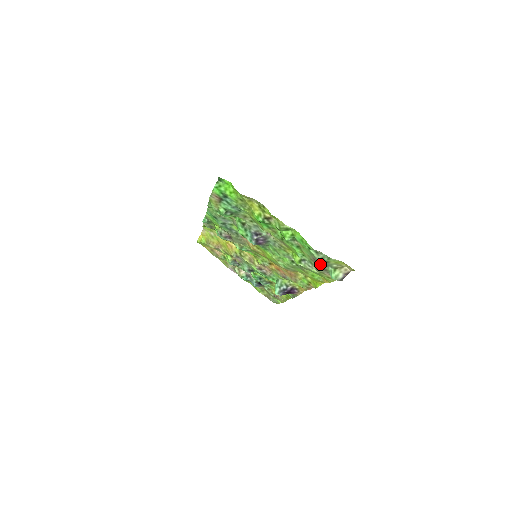
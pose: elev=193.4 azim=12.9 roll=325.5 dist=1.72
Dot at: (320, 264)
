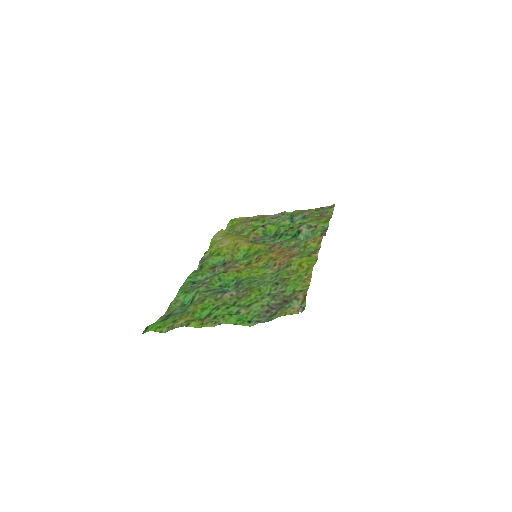
Dot at: (275, 310)
